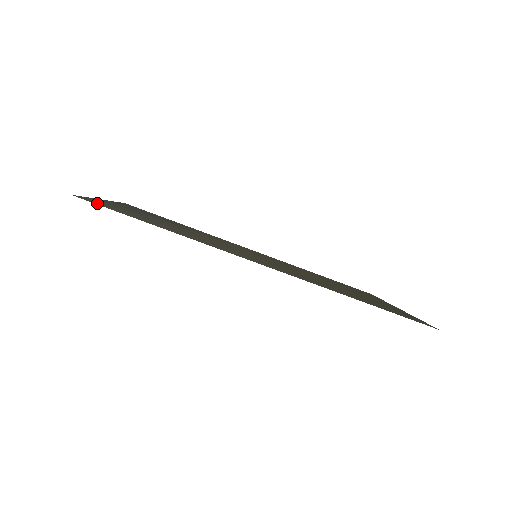
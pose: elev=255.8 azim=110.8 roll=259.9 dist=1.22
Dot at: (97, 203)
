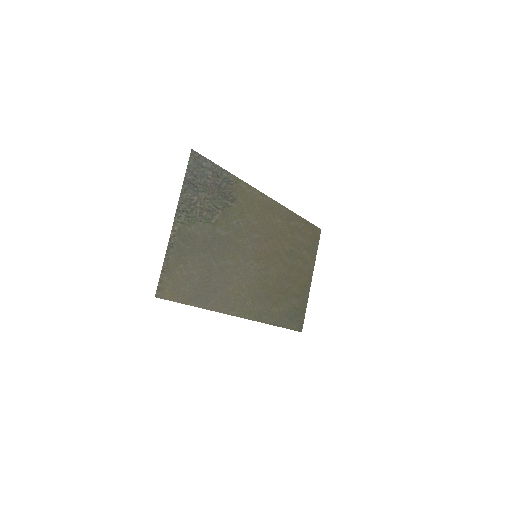
Dot at: (169, 290)
